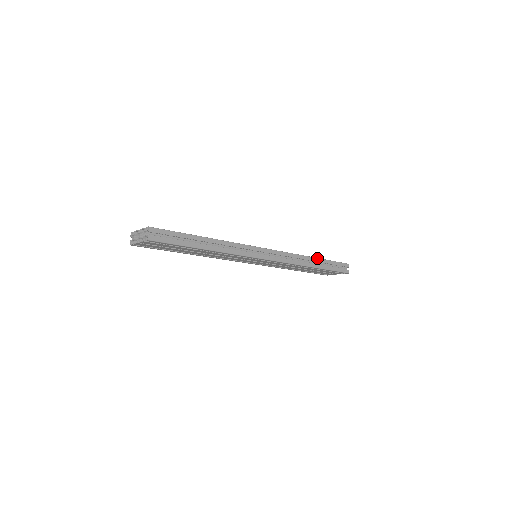
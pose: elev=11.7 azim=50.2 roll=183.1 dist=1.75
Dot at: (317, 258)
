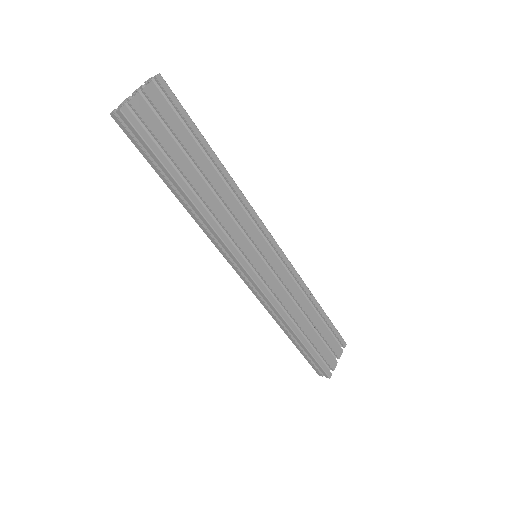
Dot at: occluded
